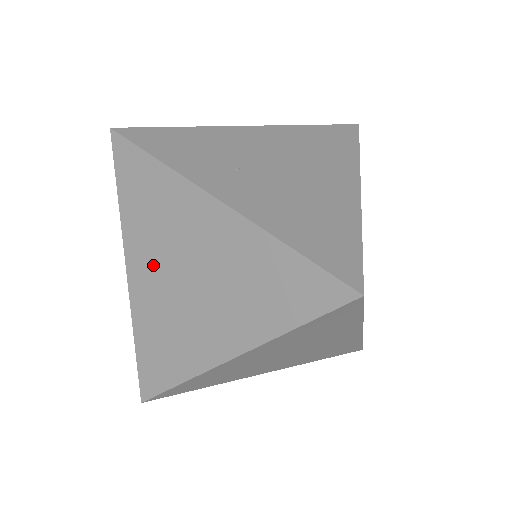
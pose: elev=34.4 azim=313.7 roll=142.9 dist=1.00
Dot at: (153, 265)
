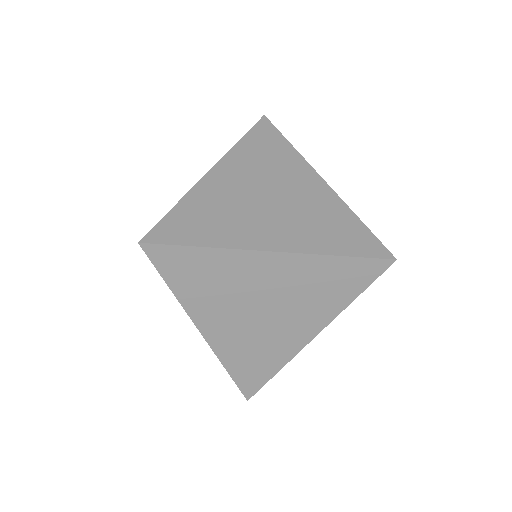
Dot at: (242, 177)
